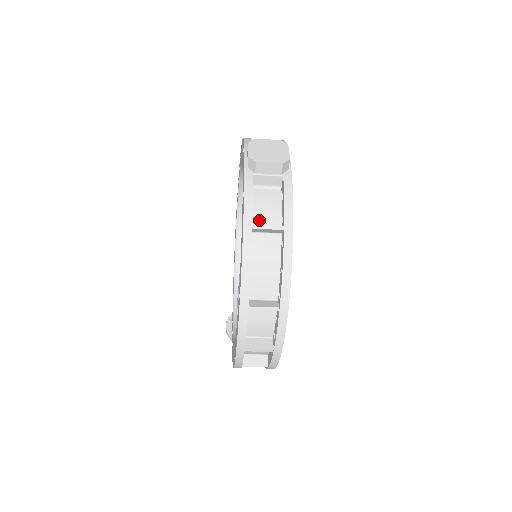
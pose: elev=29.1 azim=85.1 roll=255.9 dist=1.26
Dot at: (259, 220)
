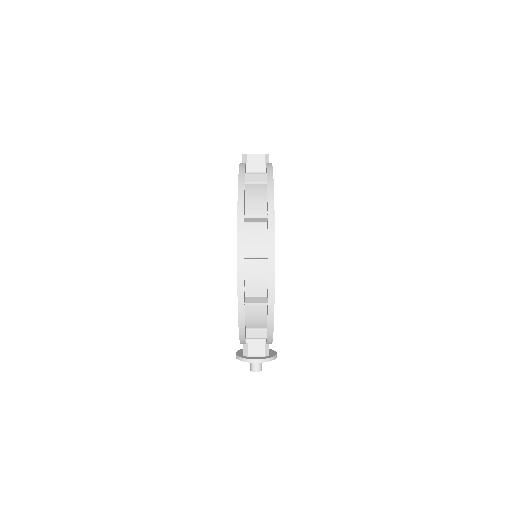
Dot at: occluded
